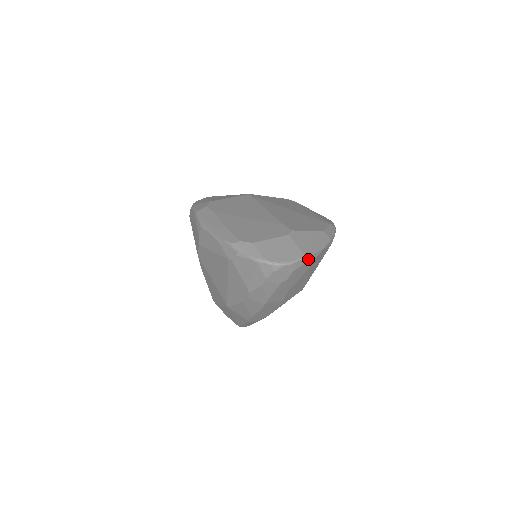
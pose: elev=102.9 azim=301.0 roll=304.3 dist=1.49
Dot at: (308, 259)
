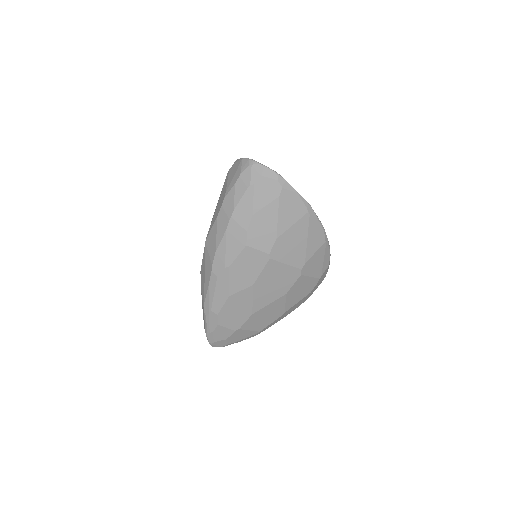
Dot at: (279, 178)
